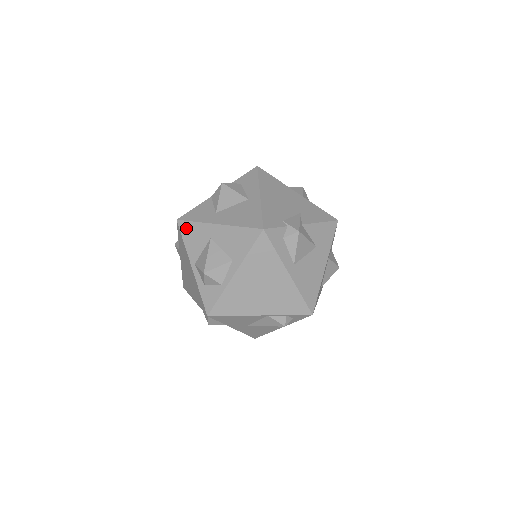
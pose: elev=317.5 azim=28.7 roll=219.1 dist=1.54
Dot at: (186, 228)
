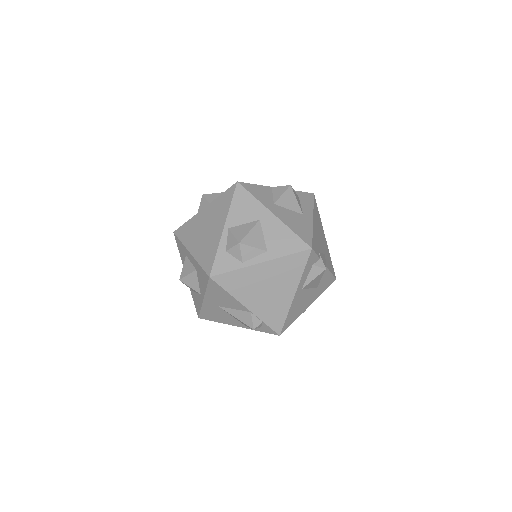
Dot at: (242, 195)
